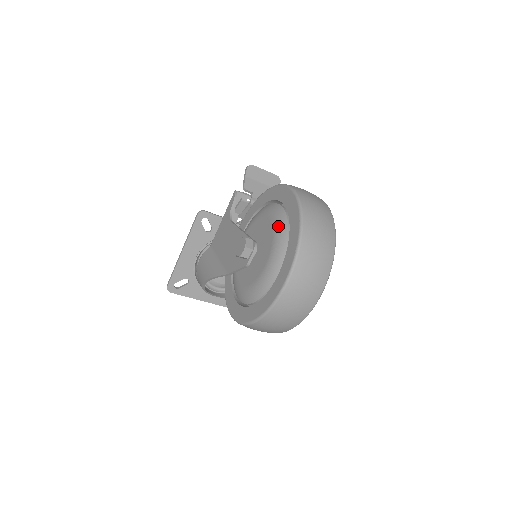
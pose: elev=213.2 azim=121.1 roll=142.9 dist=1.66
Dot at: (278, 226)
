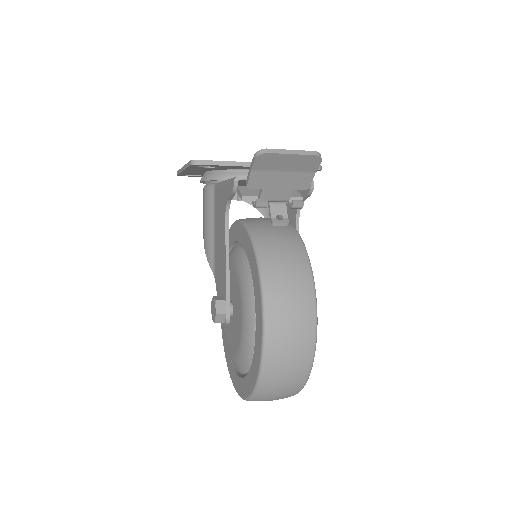
Dot at: (243, 349)
